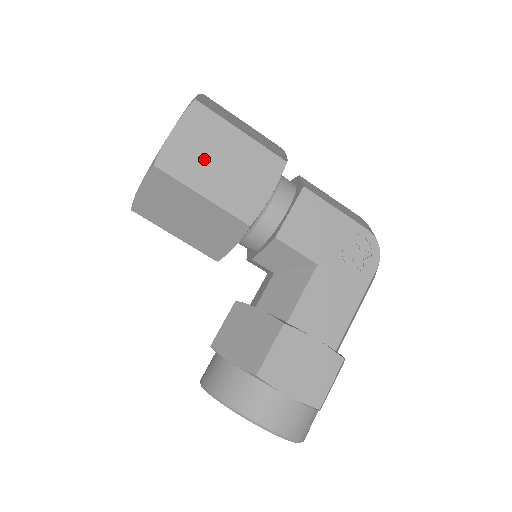
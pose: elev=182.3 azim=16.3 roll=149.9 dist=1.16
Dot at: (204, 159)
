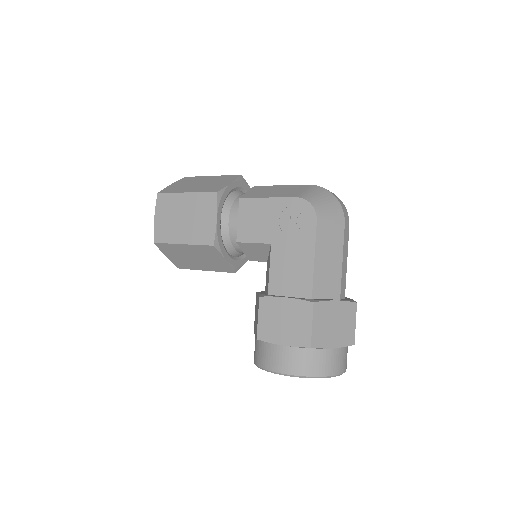
Dot at: (174, 223)
